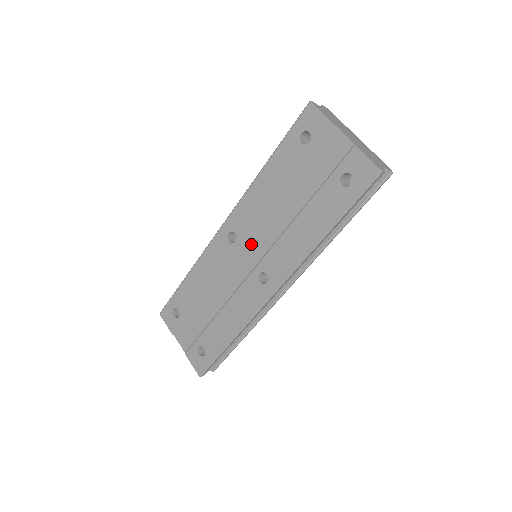
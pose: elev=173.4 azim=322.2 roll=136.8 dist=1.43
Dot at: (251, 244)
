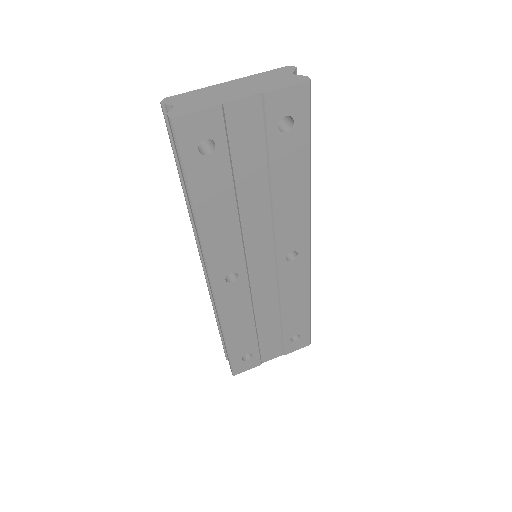
Dot at: (254, 258)
